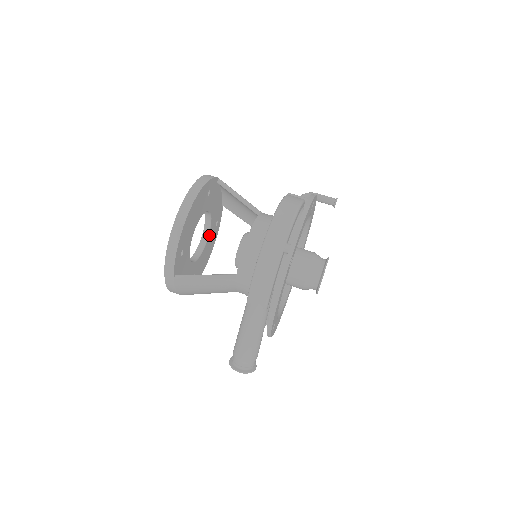
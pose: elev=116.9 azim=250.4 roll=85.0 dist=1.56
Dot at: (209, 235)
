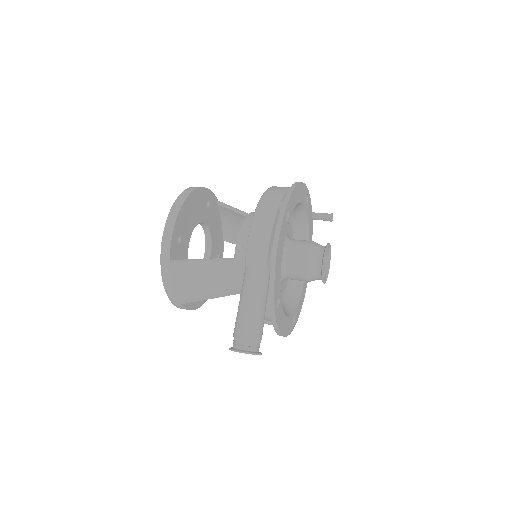
Dot at: occluded
